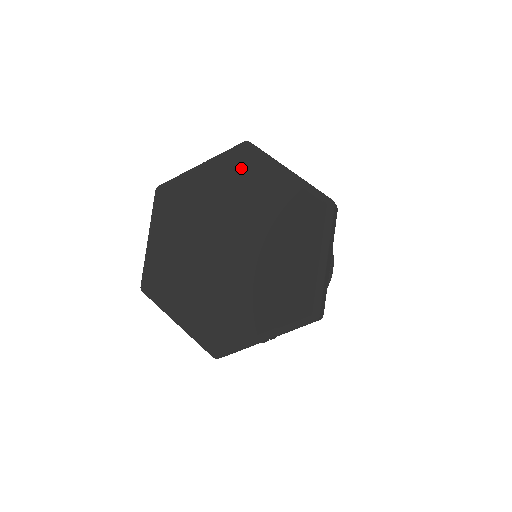
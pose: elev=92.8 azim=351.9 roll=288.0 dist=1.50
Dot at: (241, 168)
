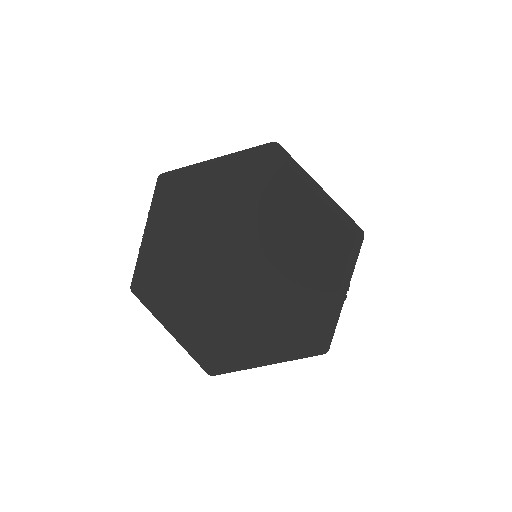
Dot at: (179, 198)
